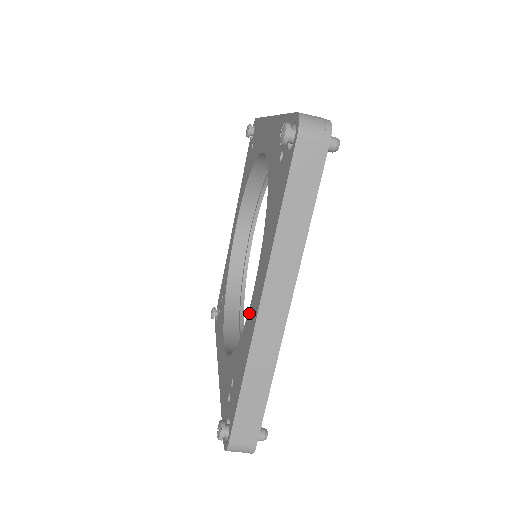
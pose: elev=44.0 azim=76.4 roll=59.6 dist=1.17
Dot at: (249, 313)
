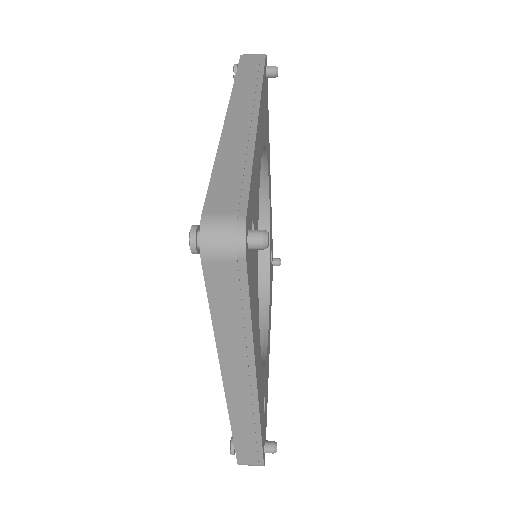
Dot at: occluded
